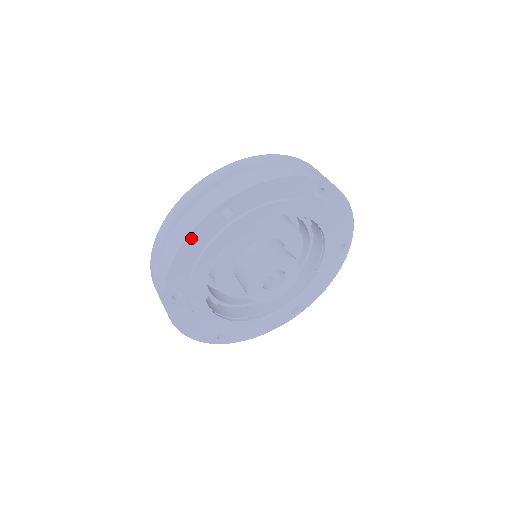
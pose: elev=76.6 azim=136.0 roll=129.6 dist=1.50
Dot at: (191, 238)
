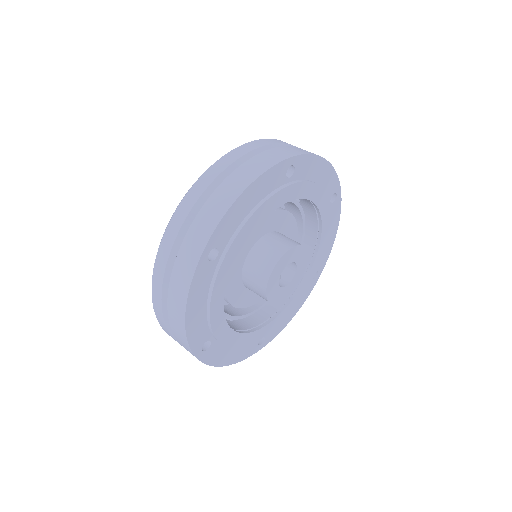
Dot at: (260, 180)
